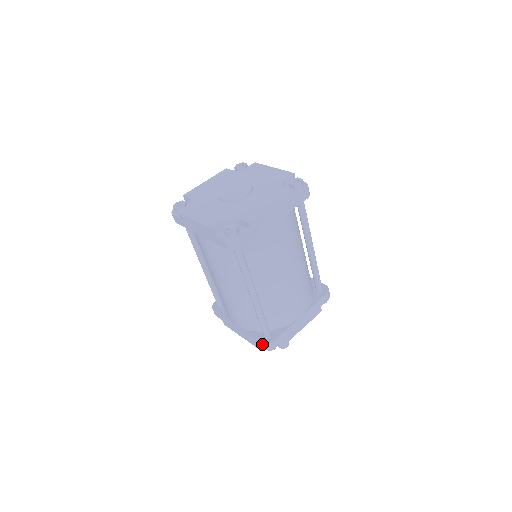
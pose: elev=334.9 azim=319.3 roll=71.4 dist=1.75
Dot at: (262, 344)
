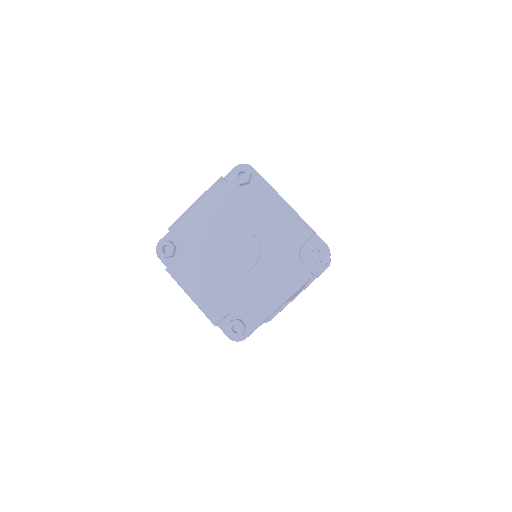
Dot at: occluded
